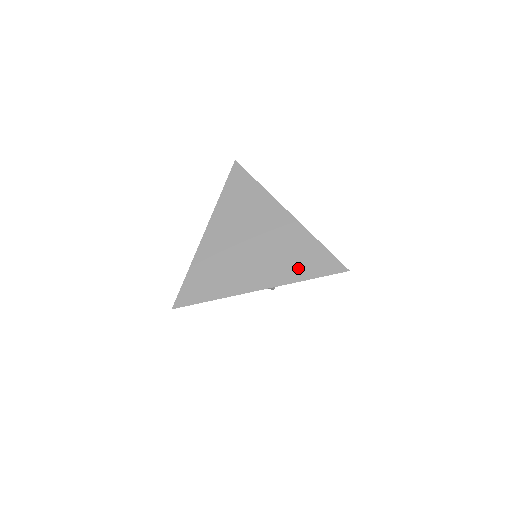
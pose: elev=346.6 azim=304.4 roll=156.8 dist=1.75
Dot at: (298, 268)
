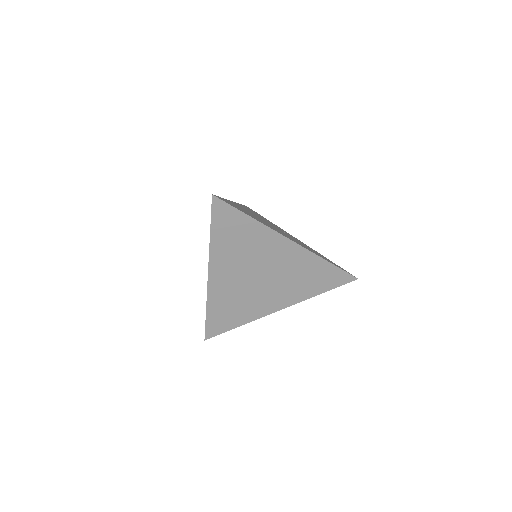
Dot at: (311, 287)
